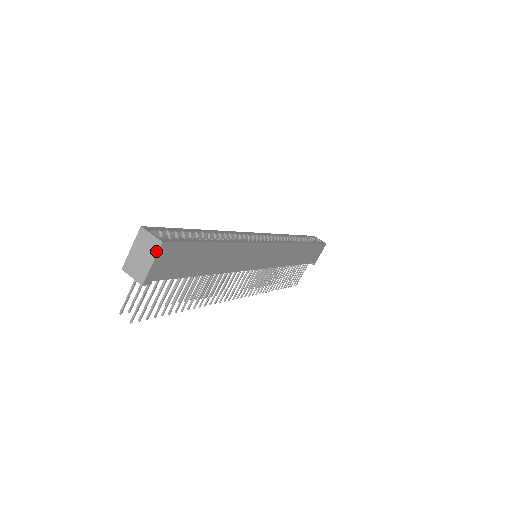
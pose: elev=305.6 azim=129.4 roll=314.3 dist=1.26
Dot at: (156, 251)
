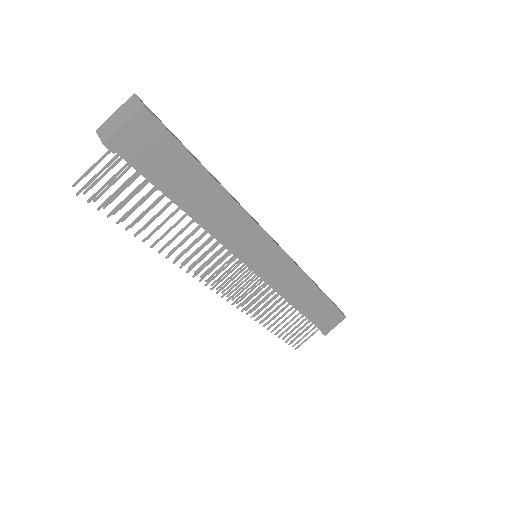
Dot at: (134, 113)
